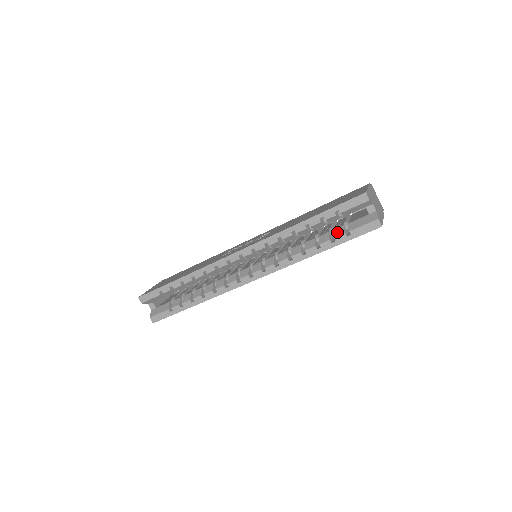
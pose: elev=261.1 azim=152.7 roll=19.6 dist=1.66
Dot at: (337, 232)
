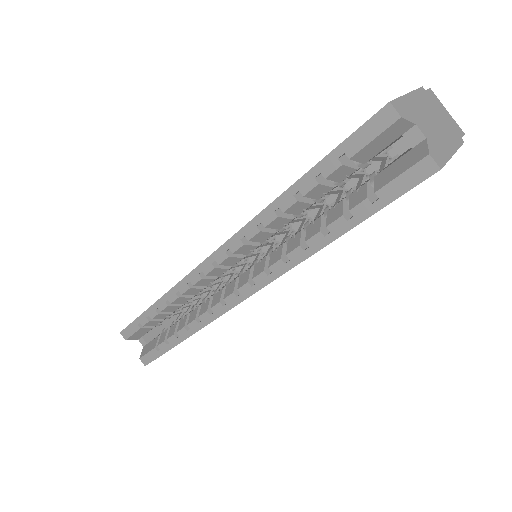
Dot at: (355, 198)
